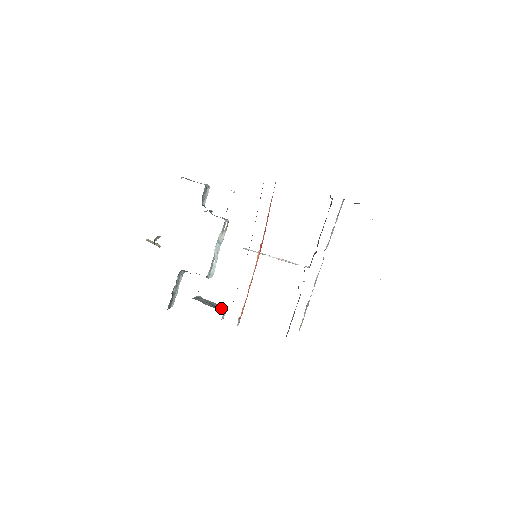
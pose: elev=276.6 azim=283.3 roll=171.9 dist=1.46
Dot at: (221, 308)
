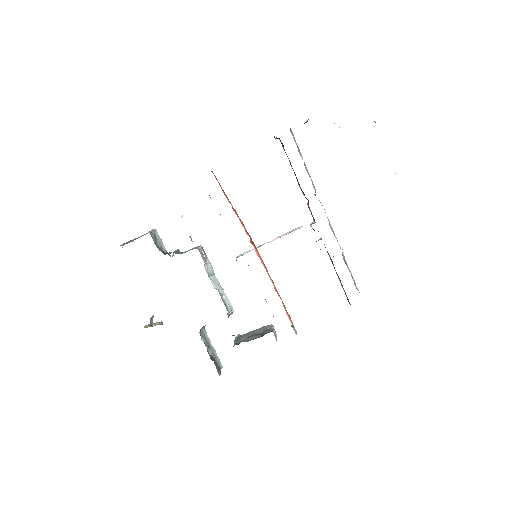
Dot at: (267, 331)
